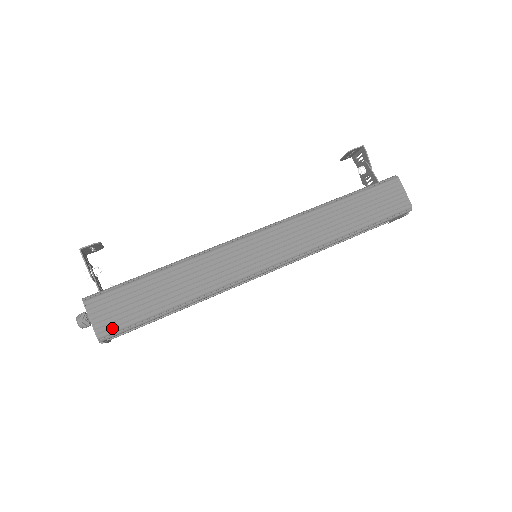
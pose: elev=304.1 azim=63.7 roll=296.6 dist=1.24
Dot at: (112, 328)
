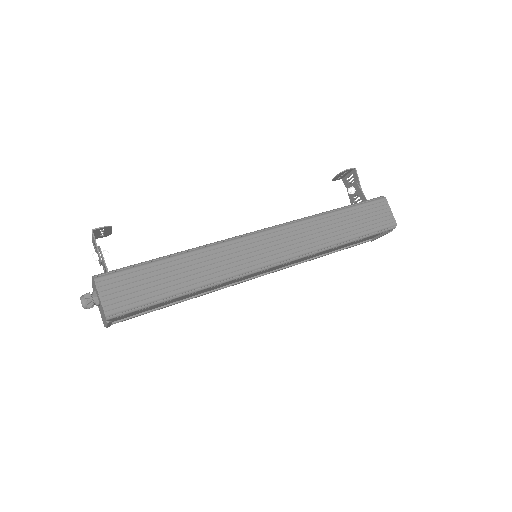
Dot at: (121, 307)
